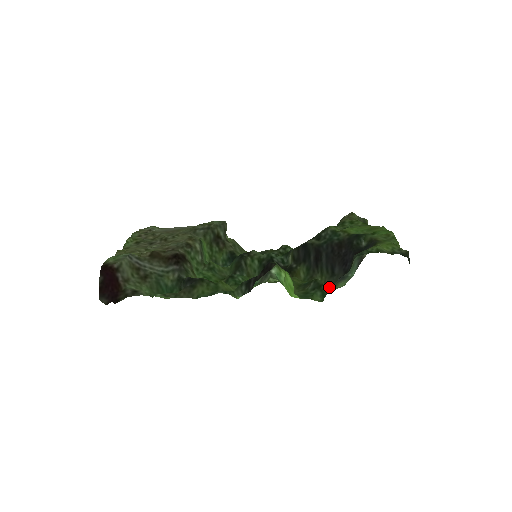
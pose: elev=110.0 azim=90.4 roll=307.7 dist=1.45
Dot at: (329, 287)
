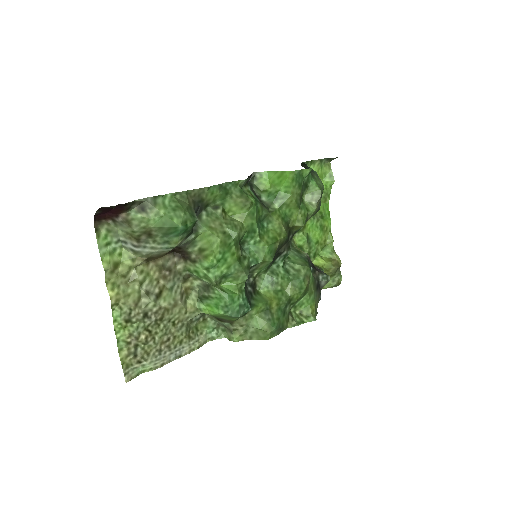
Dot at: (319, 198)
